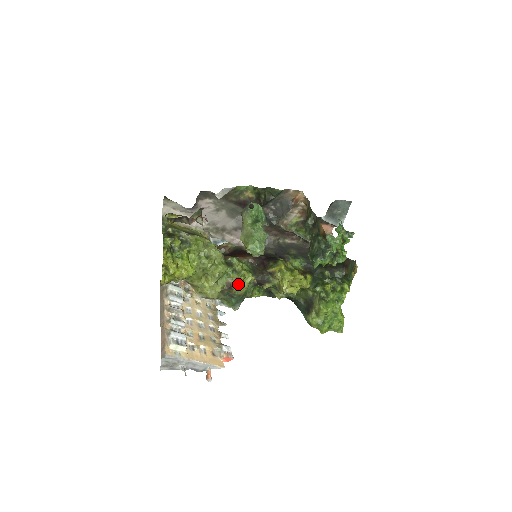
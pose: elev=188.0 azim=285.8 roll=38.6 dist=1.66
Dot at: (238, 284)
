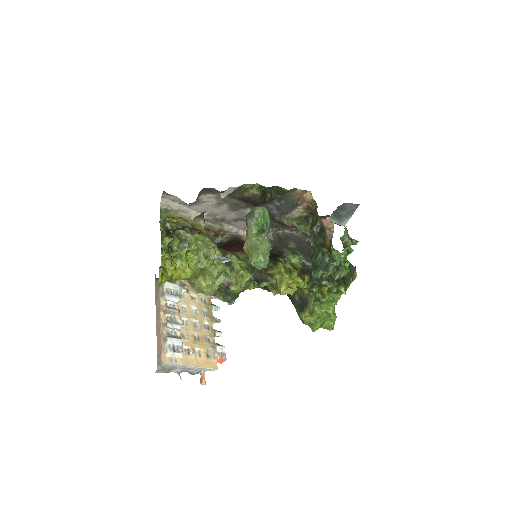
Dot at: (236, 284)
